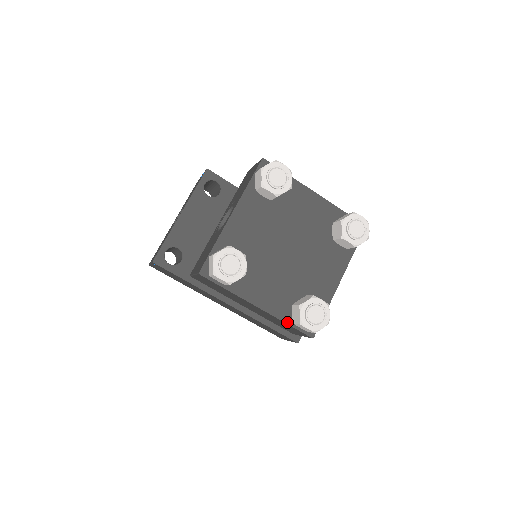
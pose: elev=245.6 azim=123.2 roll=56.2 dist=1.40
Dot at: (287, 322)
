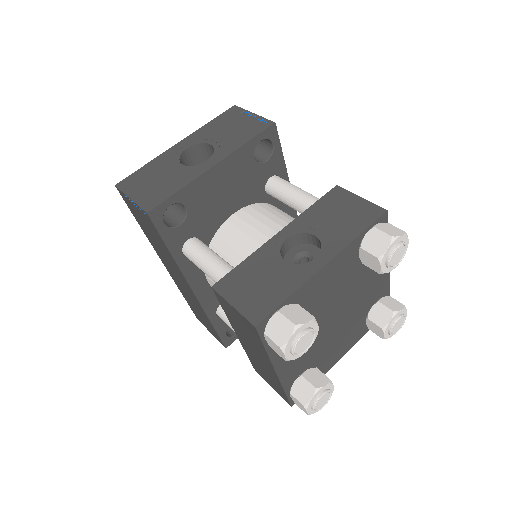
Dot at: (286, 390)
